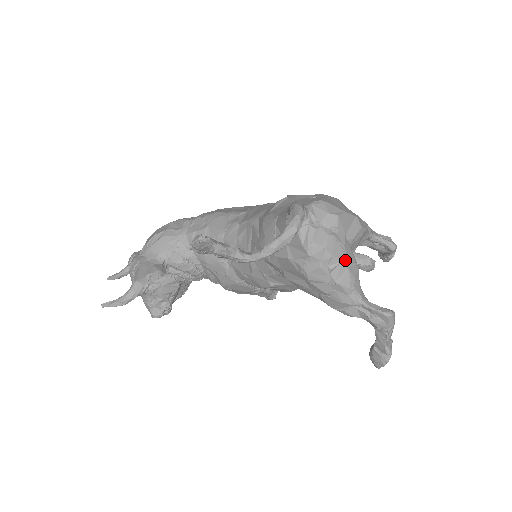
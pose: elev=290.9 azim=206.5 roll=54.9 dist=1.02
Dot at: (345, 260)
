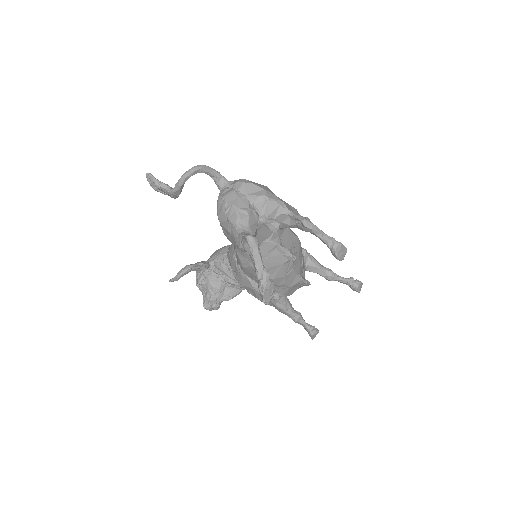
Dot at: (235, 205)
